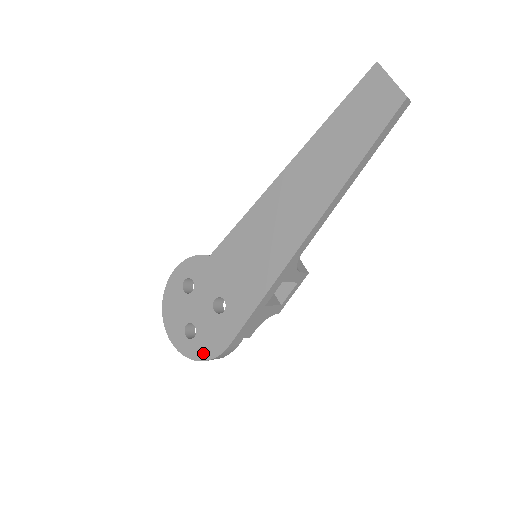
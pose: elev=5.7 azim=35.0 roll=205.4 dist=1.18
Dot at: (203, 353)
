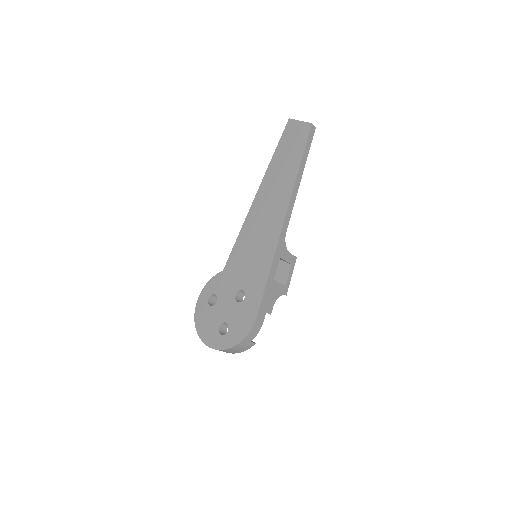
Dot at: (239, 336)
